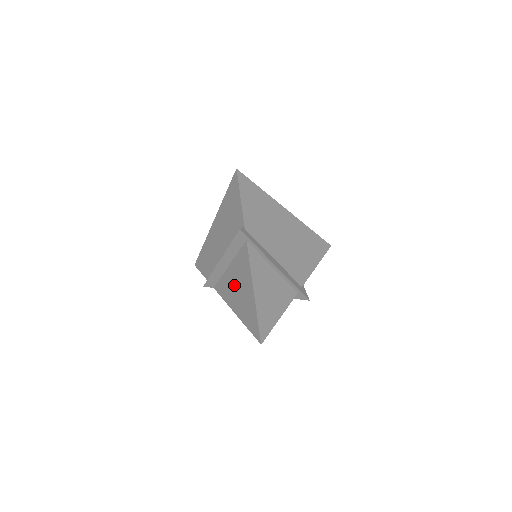
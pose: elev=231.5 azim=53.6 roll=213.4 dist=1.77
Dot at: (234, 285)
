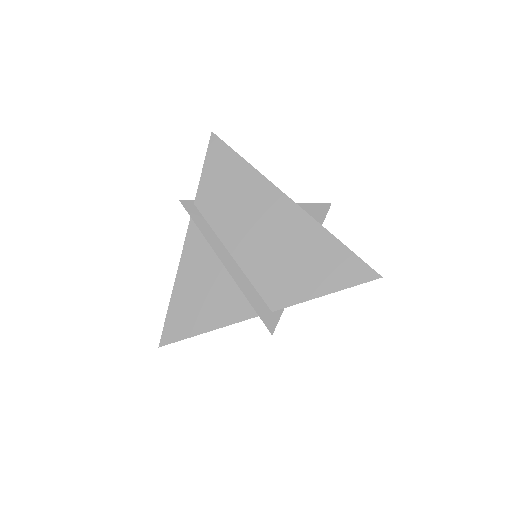
Dot at: occluded
